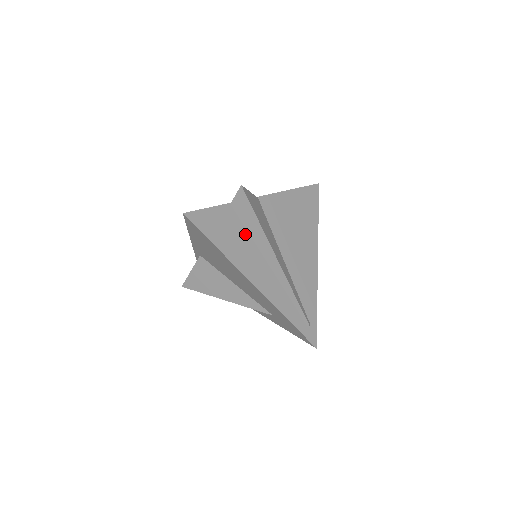
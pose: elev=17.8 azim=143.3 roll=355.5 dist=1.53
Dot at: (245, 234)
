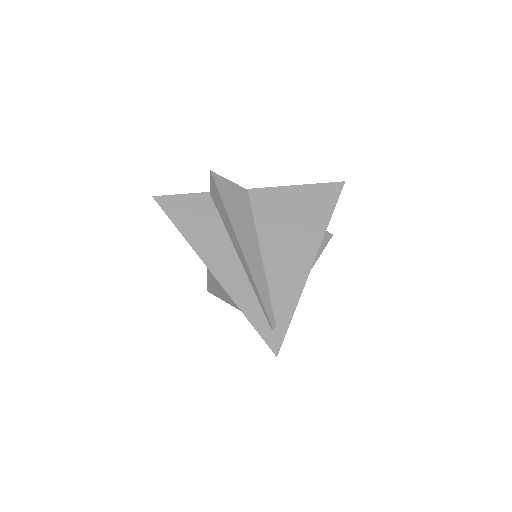
Dot at: (218, 221)
